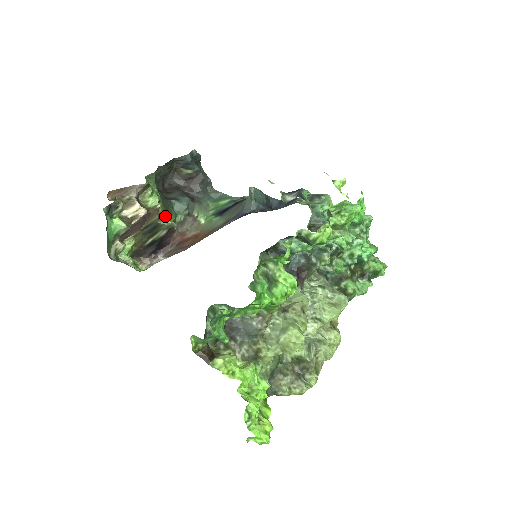
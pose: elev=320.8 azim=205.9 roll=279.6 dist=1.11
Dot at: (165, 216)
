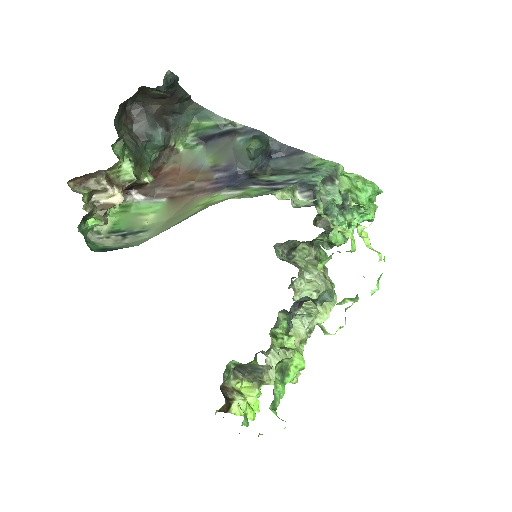
Dot at: (140, 174)
